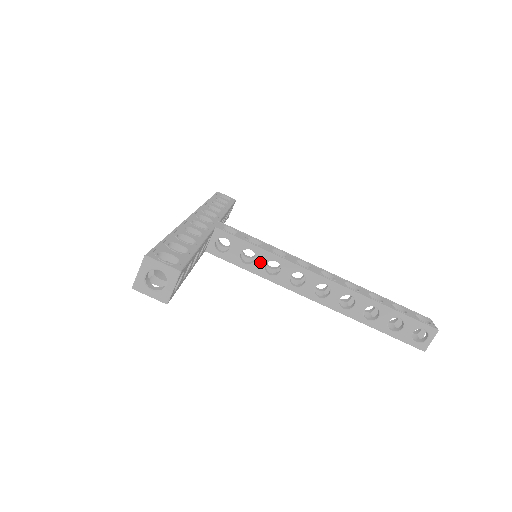
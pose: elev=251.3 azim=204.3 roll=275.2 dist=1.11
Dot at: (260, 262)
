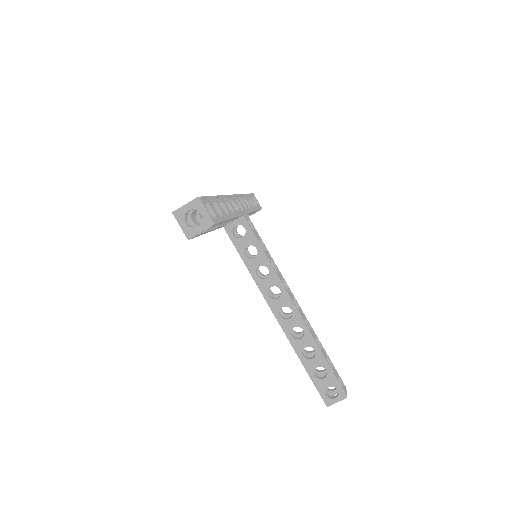
Dot at: (257, 262)
